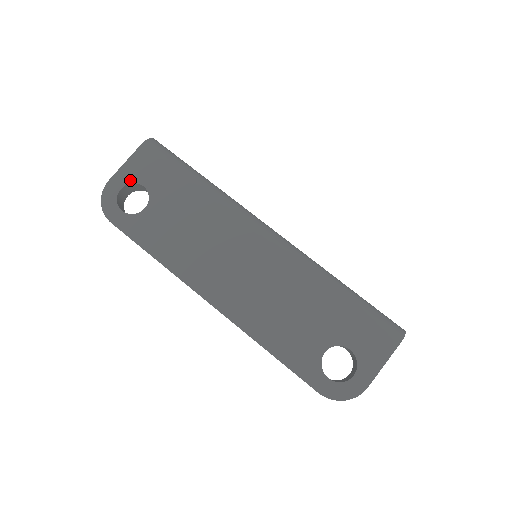
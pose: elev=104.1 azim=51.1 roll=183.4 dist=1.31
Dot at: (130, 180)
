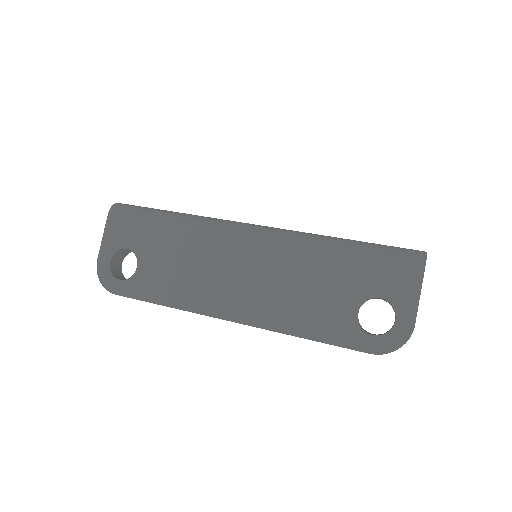
Dot at: (114, 250)
